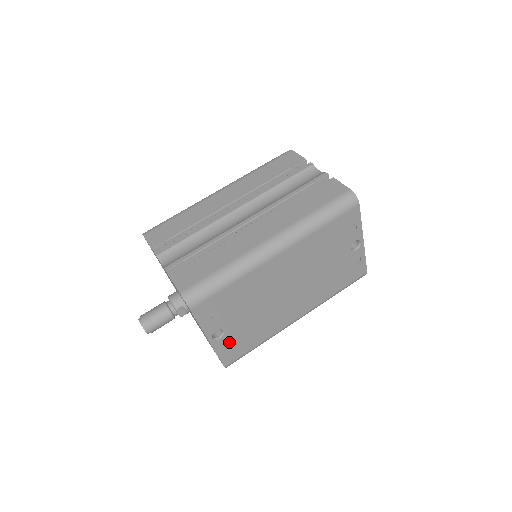
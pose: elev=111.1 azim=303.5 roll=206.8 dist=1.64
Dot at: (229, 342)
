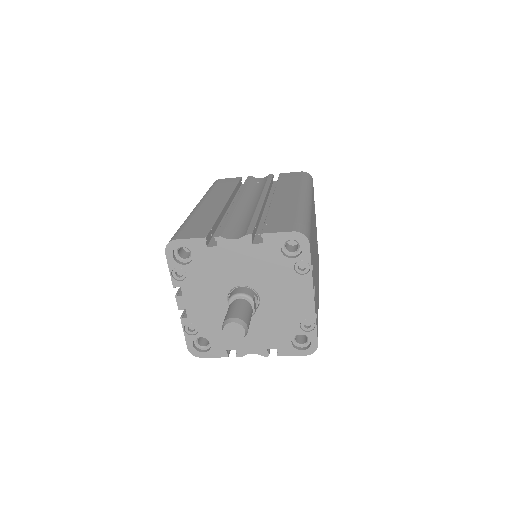
Dot at: occluded
